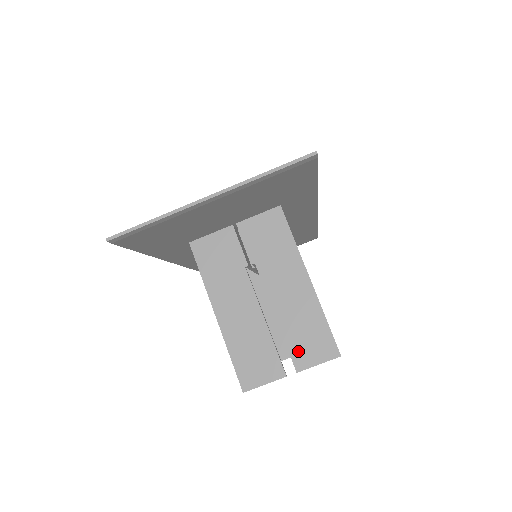
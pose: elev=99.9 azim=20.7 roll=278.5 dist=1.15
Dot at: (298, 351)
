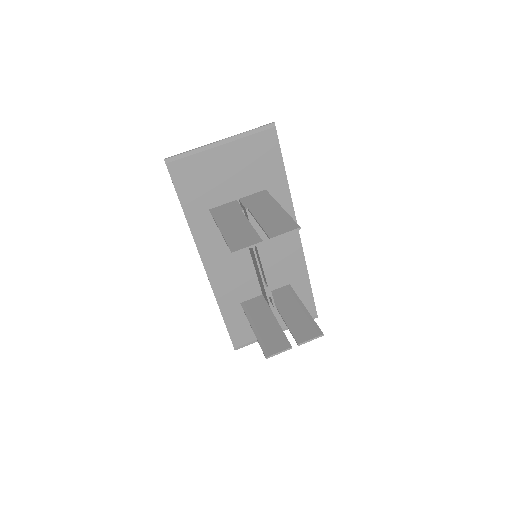
Dot at: (272, 231)
